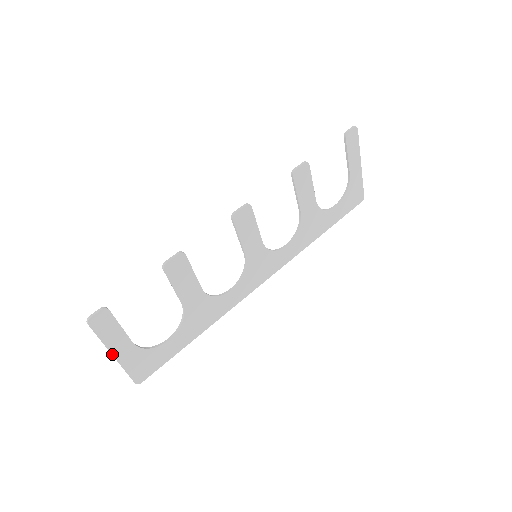
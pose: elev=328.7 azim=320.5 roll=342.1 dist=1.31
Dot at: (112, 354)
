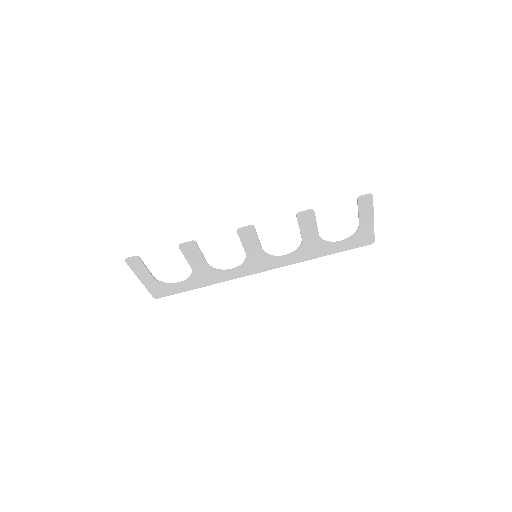
Dot at: (139, 279)
